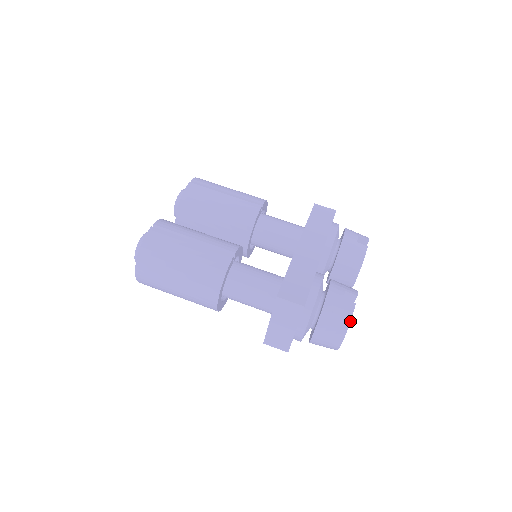
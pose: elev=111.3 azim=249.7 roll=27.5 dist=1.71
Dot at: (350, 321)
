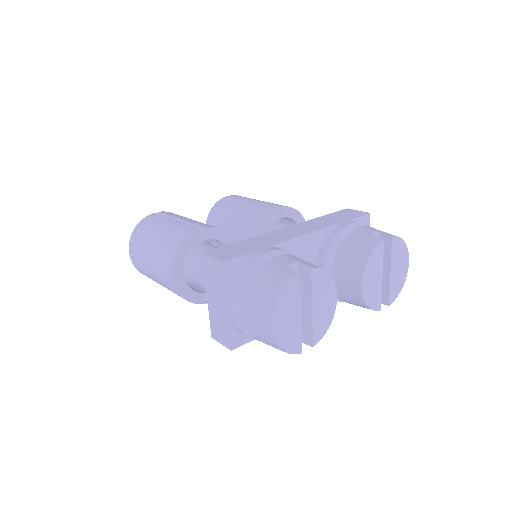
Dot at: (281, 291)
